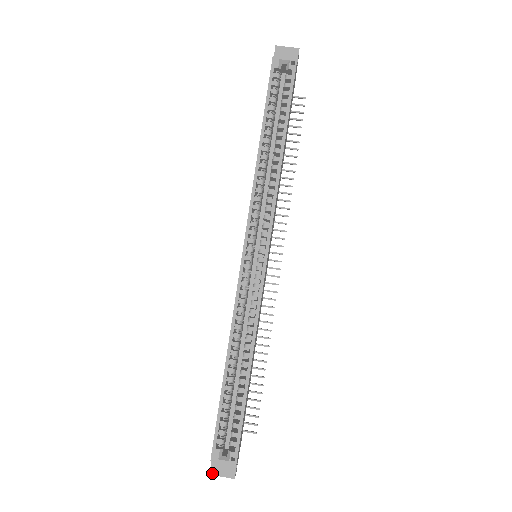
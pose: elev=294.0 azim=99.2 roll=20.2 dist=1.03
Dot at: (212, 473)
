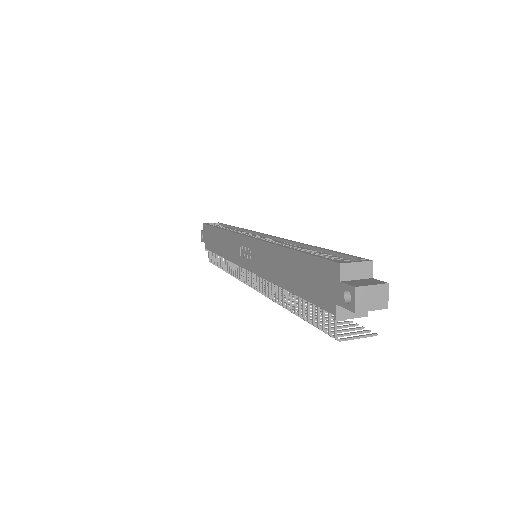
Dot at: (357, 286)
